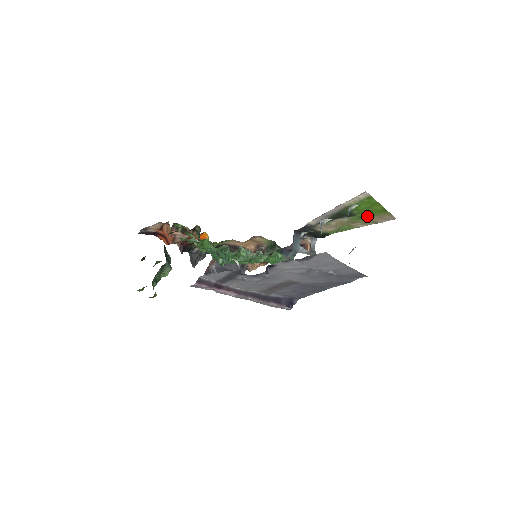
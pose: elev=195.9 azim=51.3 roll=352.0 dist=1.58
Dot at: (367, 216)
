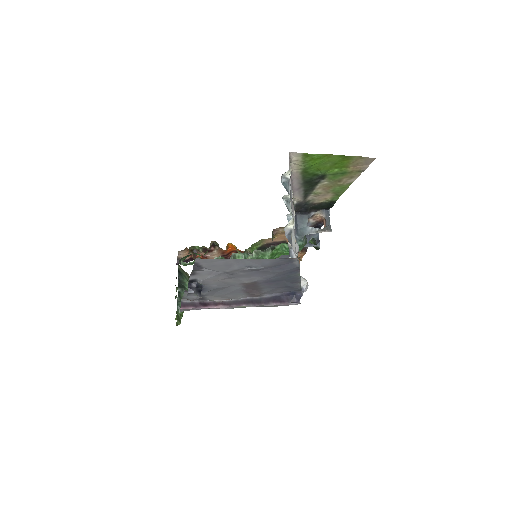
Dot at: (340, 170)
